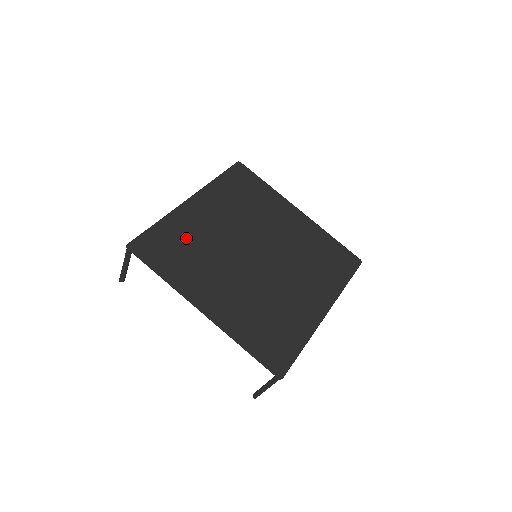
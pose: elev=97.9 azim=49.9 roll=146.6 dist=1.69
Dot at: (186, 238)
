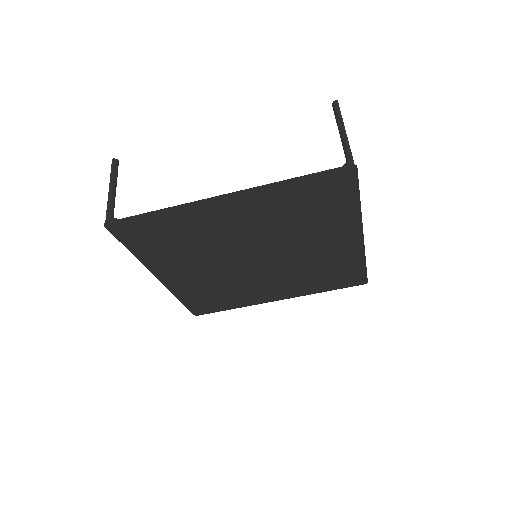
Dot at: (206, 292)
